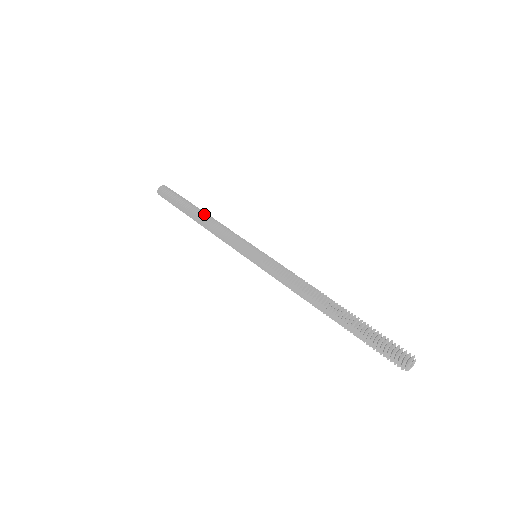
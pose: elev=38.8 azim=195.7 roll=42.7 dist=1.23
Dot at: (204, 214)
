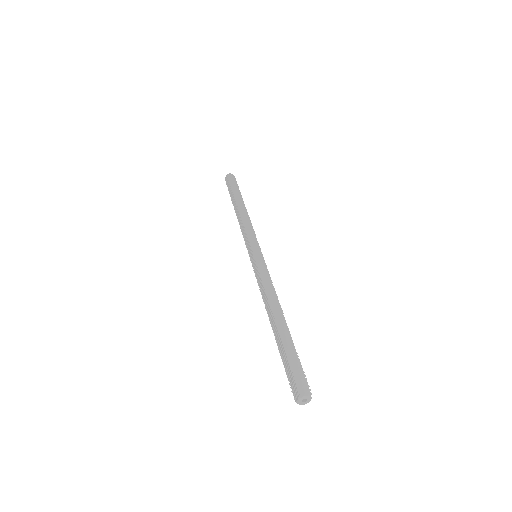
Dot at: (238, 208)
